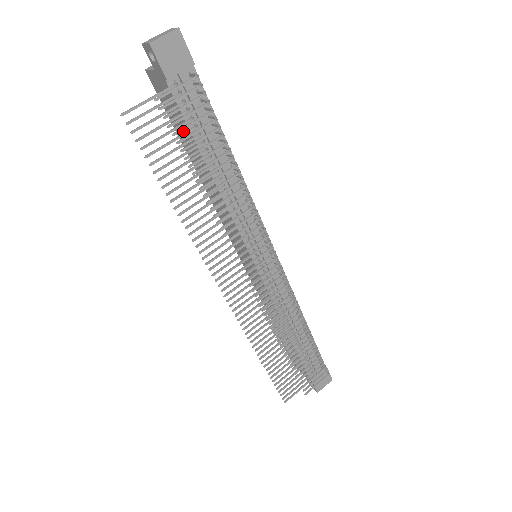
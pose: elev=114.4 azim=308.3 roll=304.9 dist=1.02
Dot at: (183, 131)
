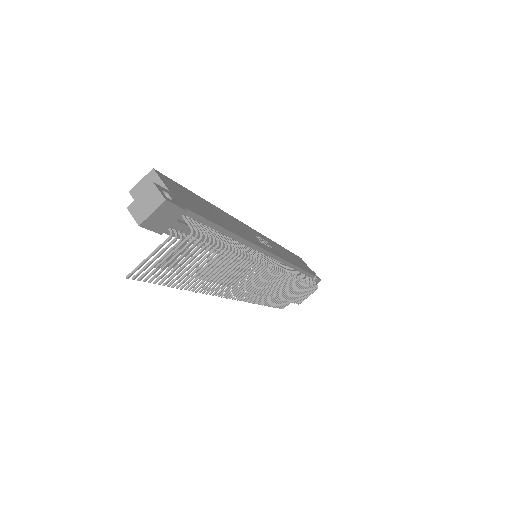
Dot at: occluded
